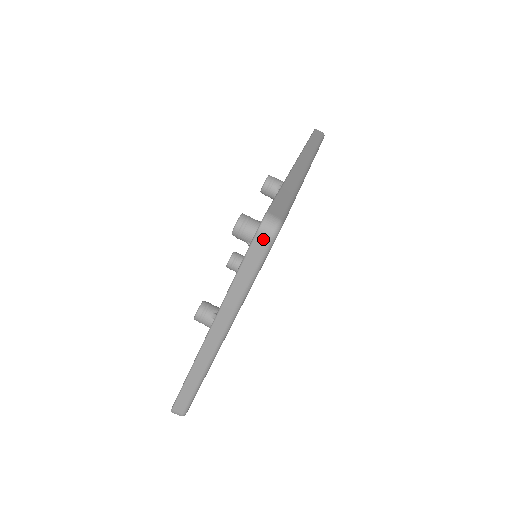
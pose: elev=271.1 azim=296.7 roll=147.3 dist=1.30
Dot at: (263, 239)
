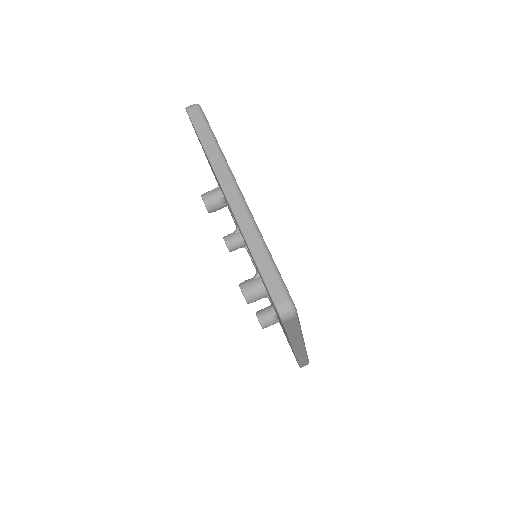
Dot at: (194, 111)
